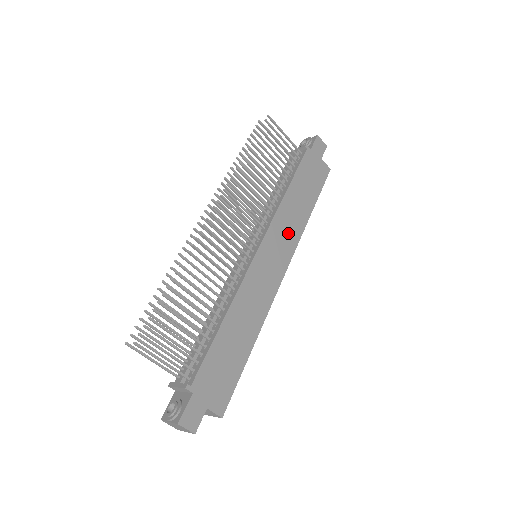
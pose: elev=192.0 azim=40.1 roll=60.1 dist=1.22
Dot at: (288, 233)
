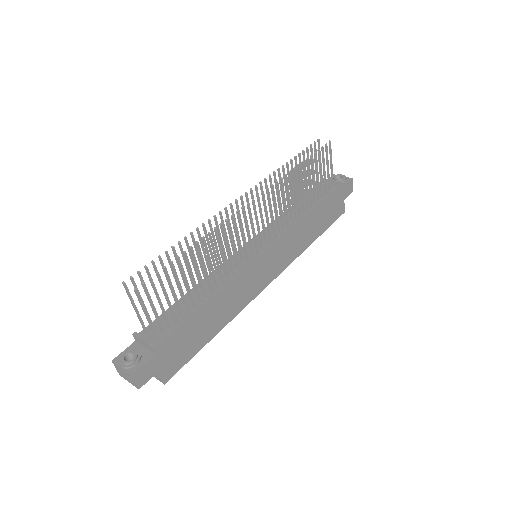
Dot at: (290, 250)
